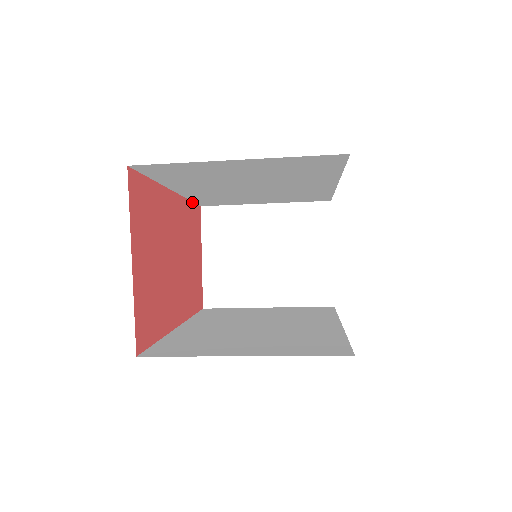
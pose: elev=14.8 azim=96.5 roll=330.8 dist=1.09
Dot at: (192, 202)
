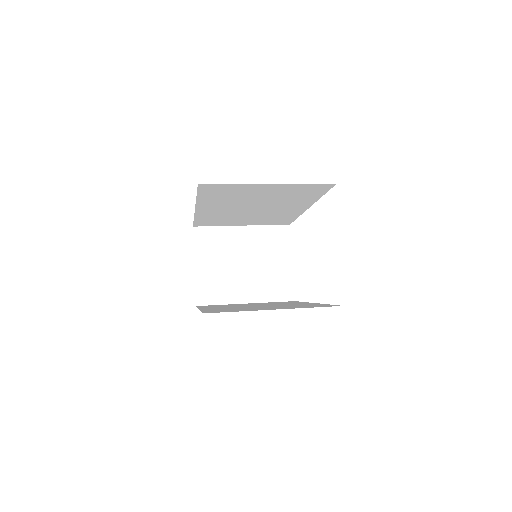
Dot at: (193, 221)
